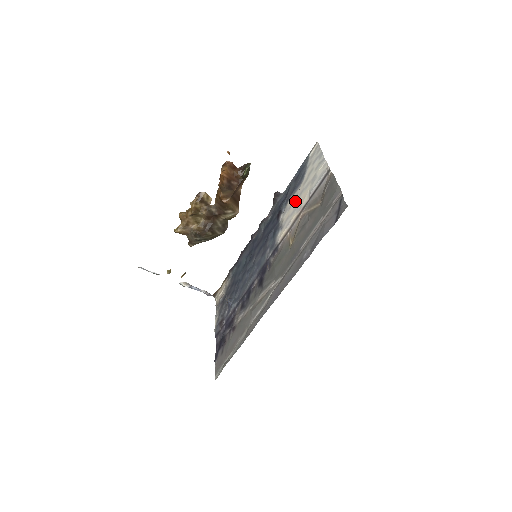
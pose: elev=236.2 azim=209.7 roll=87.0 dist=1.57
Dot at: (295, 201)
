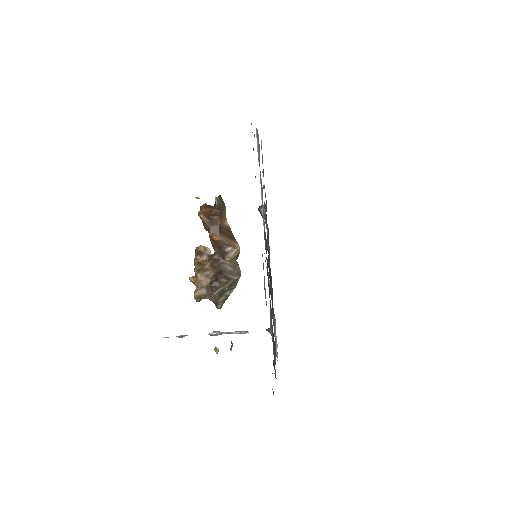
Dot at: occluded
